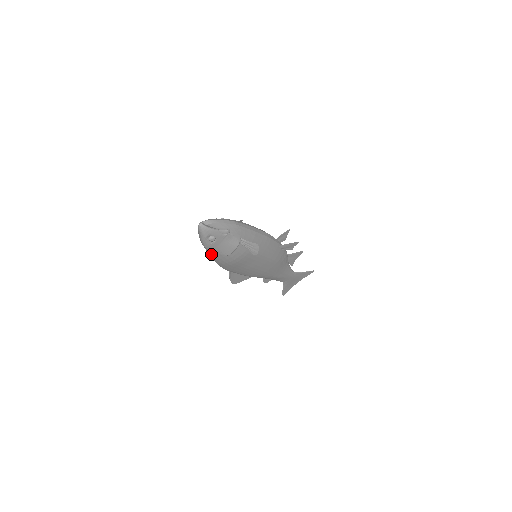
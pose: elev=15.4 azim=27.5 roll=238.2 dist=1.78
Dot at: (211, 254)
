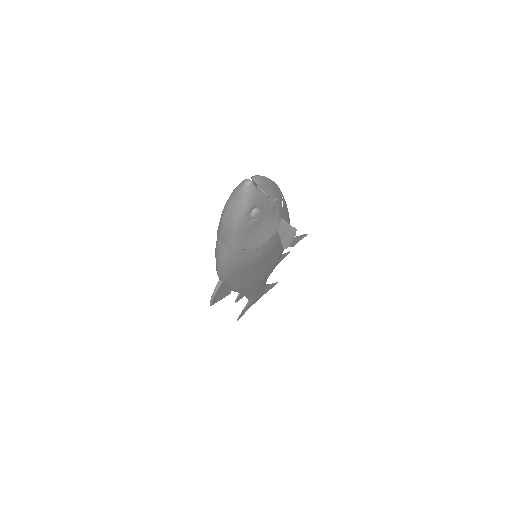
Dot at: (234, 246)
